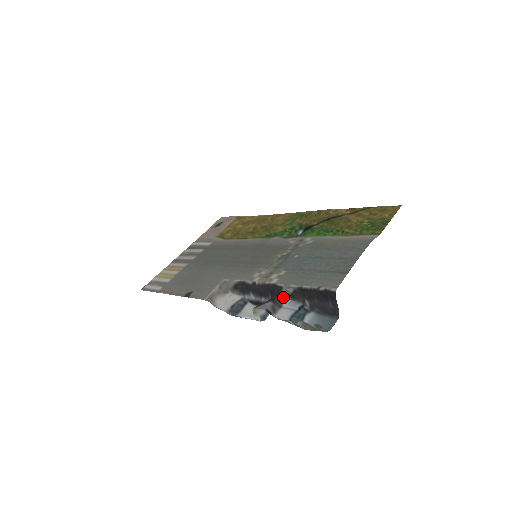
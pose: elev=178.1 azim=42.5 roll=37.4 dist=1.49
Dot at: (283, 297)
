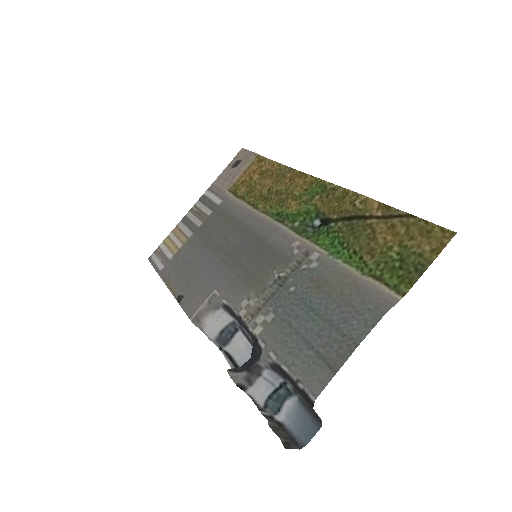
Dot at: (262, 364)
